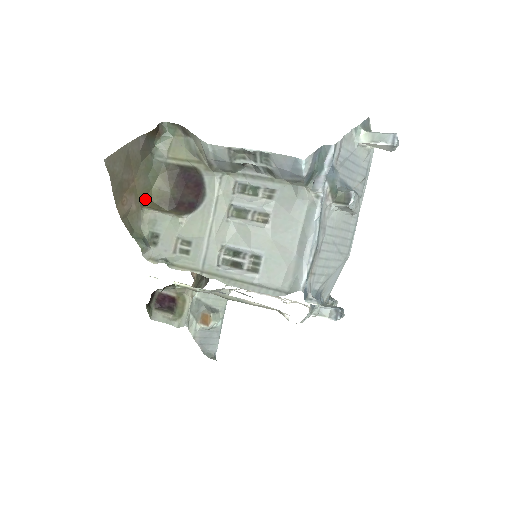
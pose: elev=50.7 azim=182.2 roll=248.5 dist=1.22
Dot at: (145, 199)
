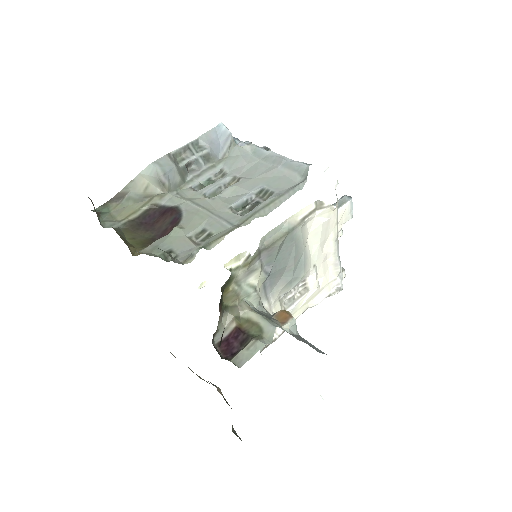
Dot at: (129, 246)
